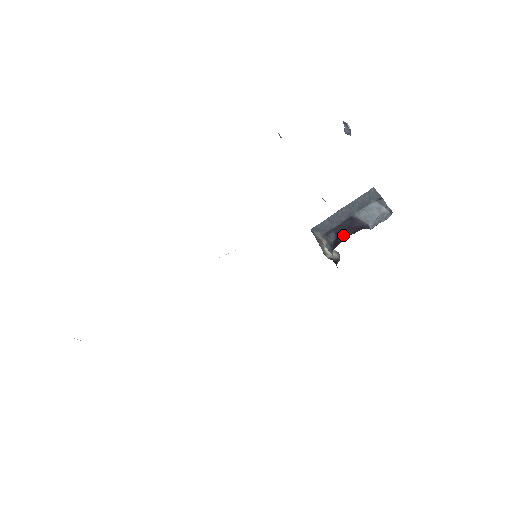
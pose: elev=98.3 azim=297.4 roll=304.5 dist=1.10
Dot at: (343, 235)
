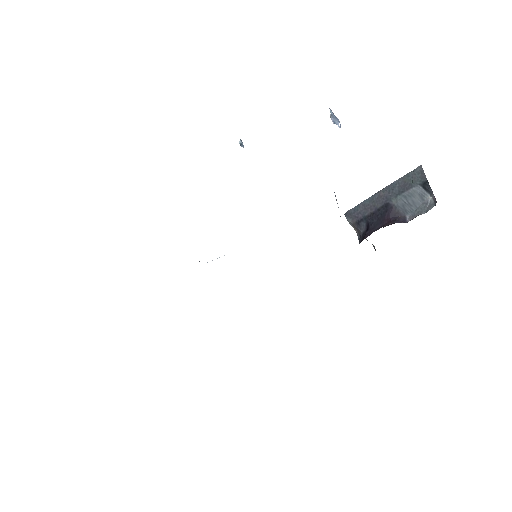
Dot at: (373, 227)
